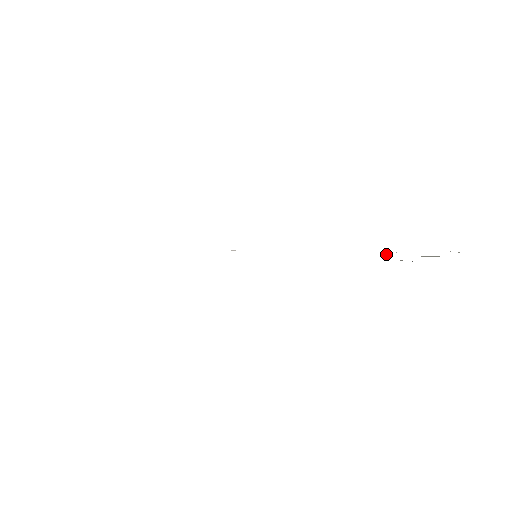
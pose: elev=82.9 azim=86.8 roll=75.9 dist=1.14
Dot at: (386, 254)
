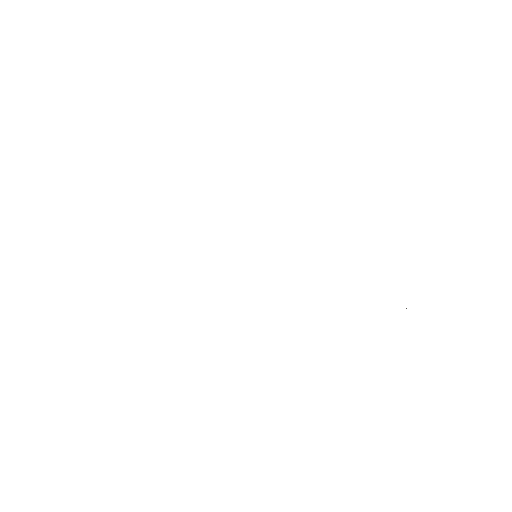
Dot at: occluded
